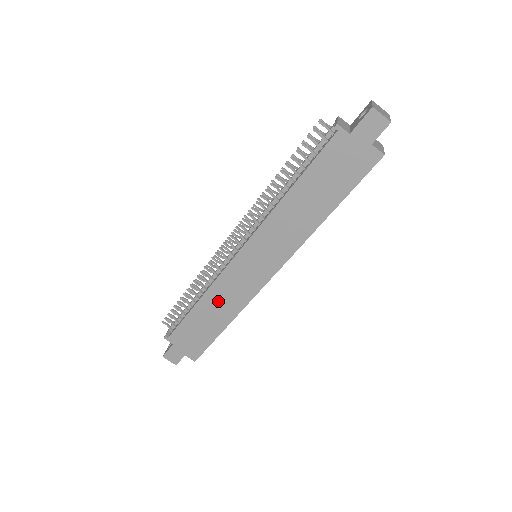
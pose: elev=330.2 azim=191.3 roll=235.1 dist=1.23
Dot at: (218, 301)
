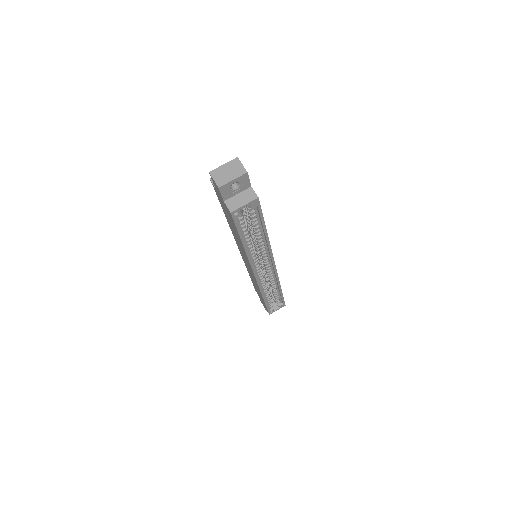
Dot at: occluded
